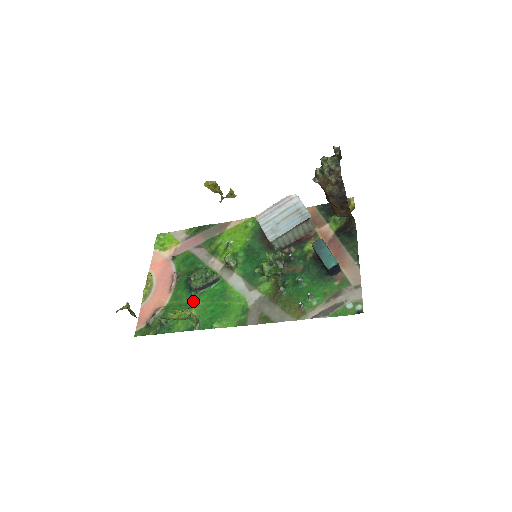
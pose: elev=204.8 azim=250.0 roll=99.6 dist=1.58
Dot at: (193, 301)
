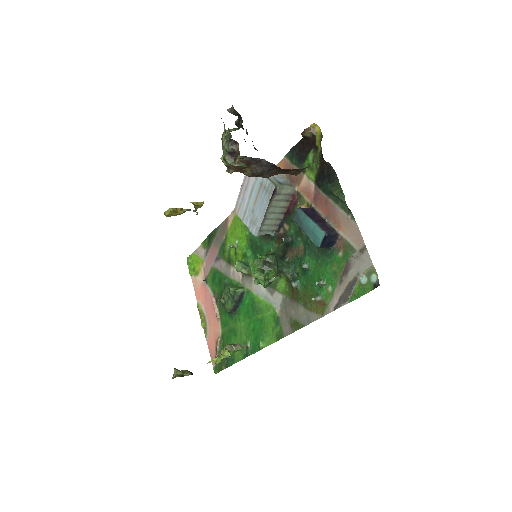
Dot at: (236, 323)
